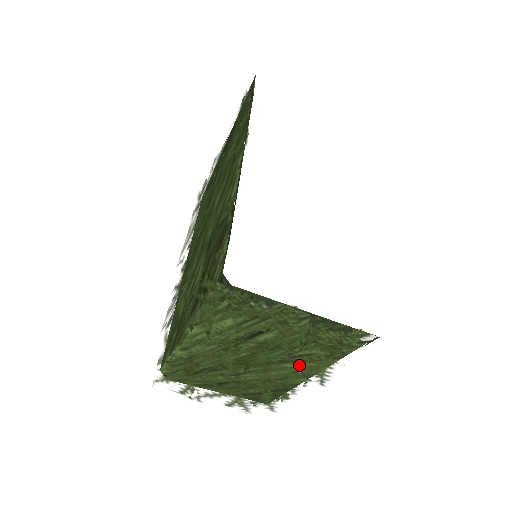
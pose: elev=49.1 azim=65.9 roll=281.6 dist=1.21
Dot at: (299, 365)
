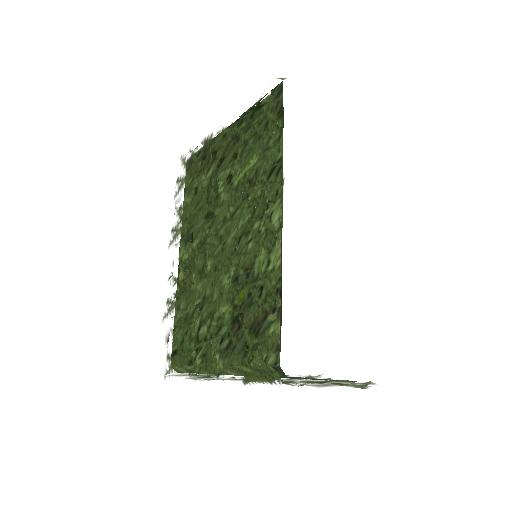
Dot at: occluded
